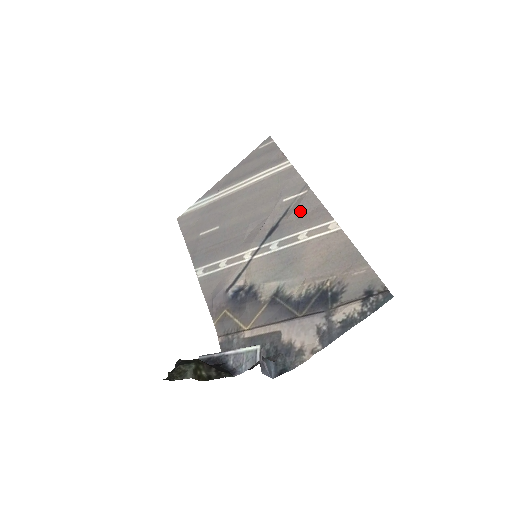
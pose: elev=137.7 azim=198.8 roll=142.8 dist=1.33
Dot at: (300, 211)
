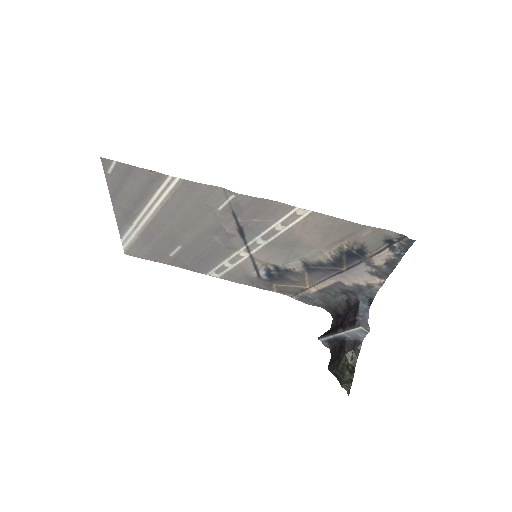
Dot at: (250, 212)
